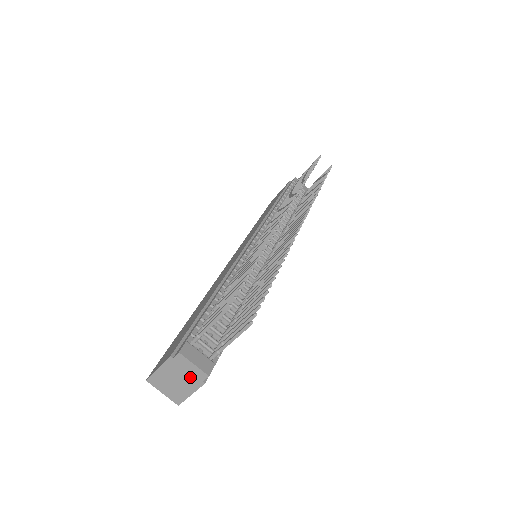
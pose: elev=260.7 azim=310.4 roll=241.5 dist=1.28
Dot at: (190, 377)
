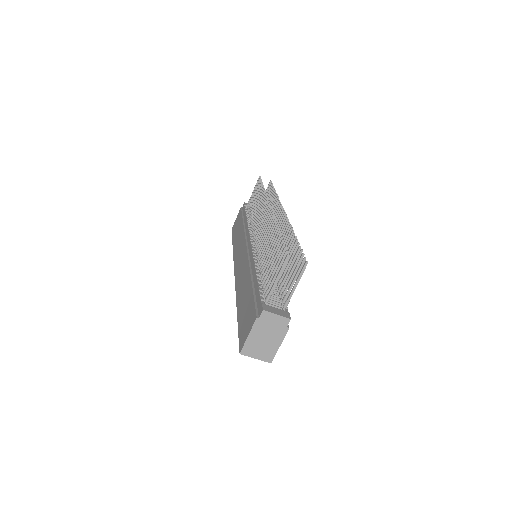
Dot at: (276, 329)
